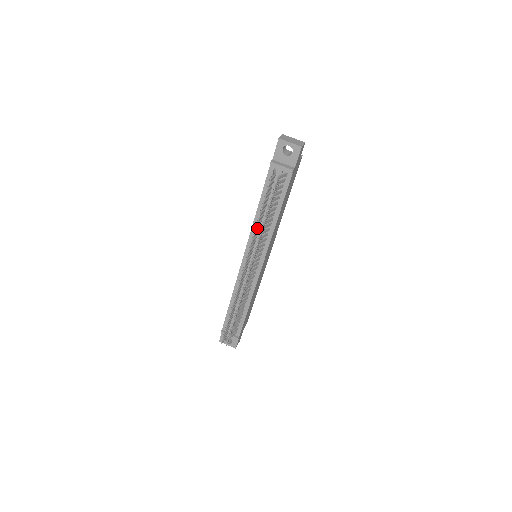
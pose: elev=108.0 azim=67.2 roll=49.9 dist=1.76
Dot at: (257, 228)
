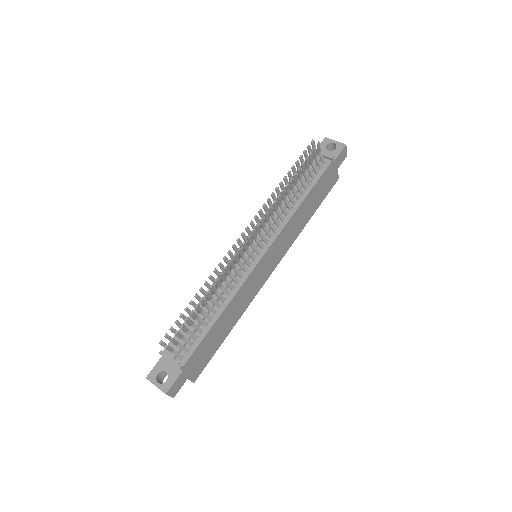
Dot at: (279, 190)
